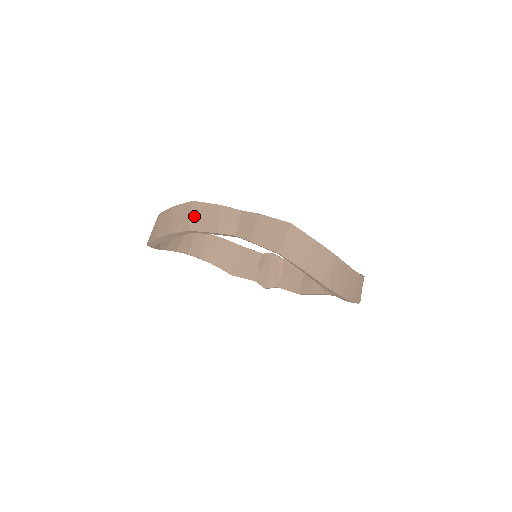
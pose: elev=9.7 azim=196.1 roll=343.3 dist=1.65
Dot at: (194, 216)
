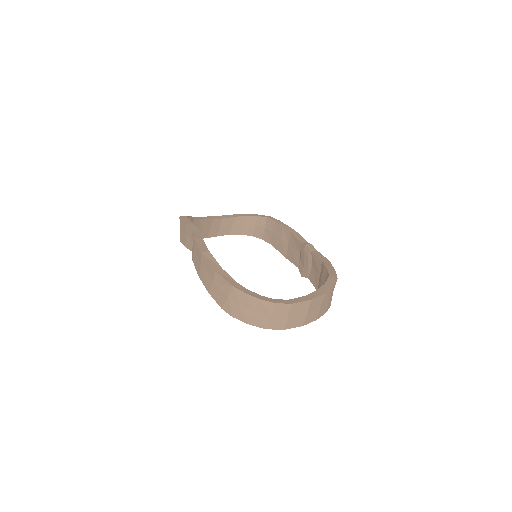
Dot at: (181, 229)
